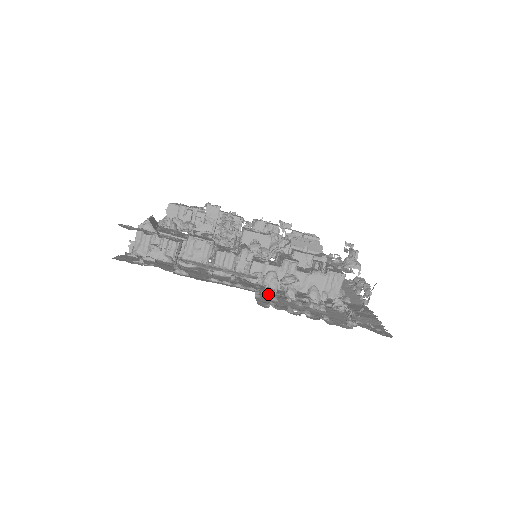
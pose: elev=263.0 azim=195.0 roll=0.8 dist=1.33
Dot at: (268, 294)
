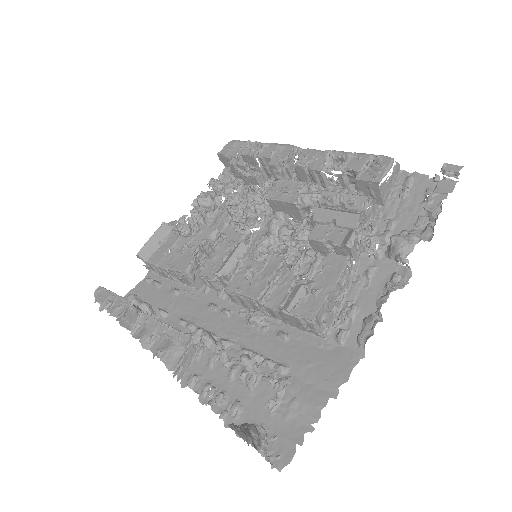
Dot at: occluded
